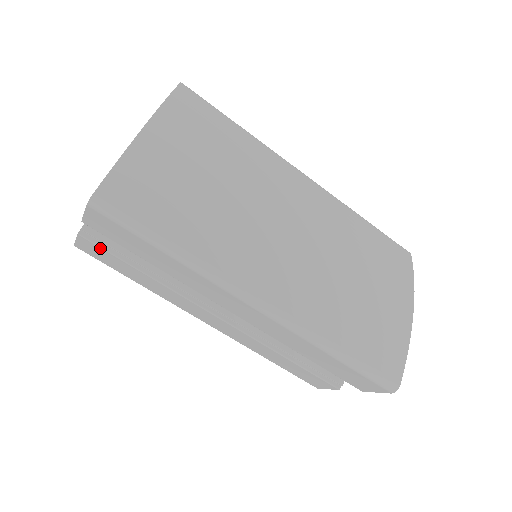
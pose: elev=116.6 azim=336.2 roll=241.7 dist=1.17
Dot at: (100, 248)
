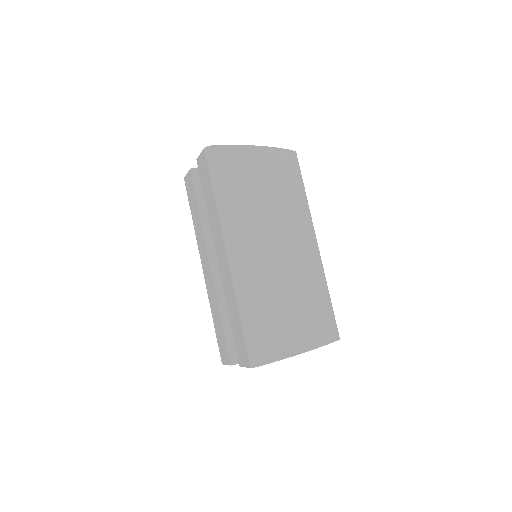
Dot at: (193, 183)
